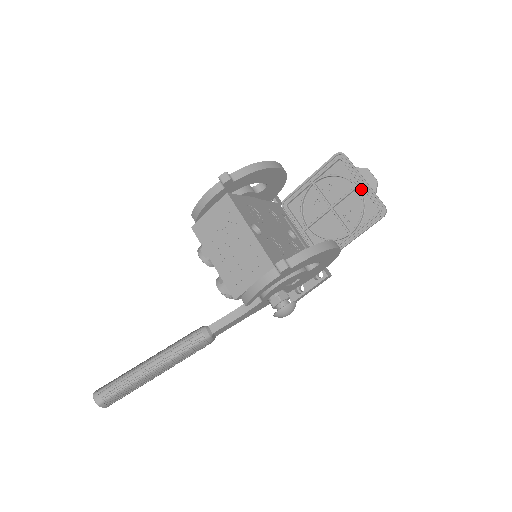
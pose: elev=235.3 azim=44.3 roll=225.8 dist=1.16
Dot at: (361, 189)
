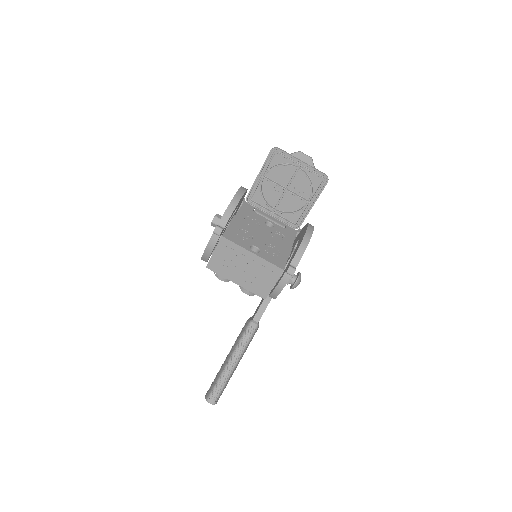
Dot at: (302, 168)
